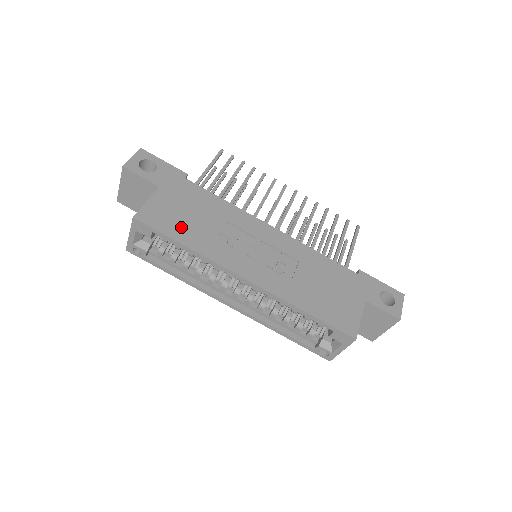
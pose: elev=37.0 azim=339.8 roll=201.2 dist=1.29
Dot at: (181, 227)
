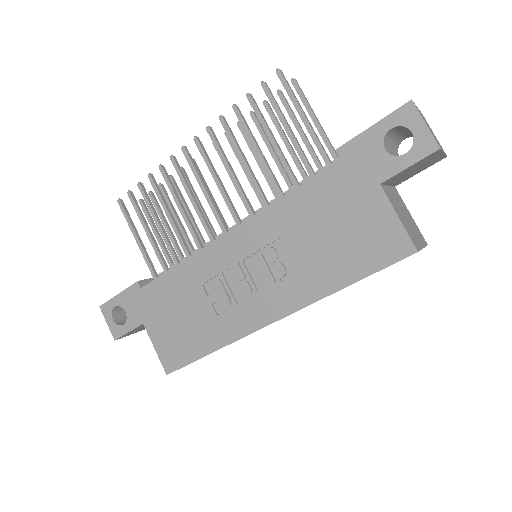
Dot at: (191, 340)
